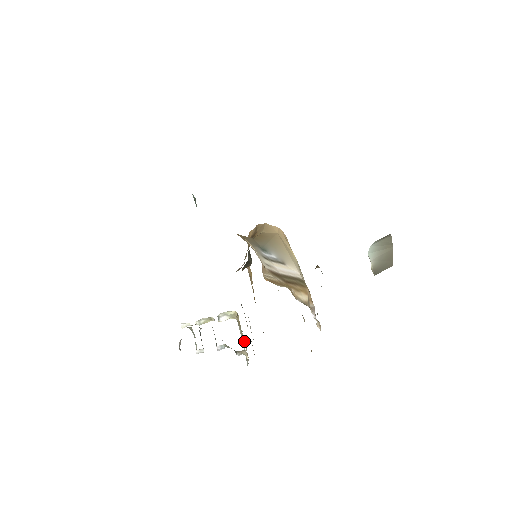
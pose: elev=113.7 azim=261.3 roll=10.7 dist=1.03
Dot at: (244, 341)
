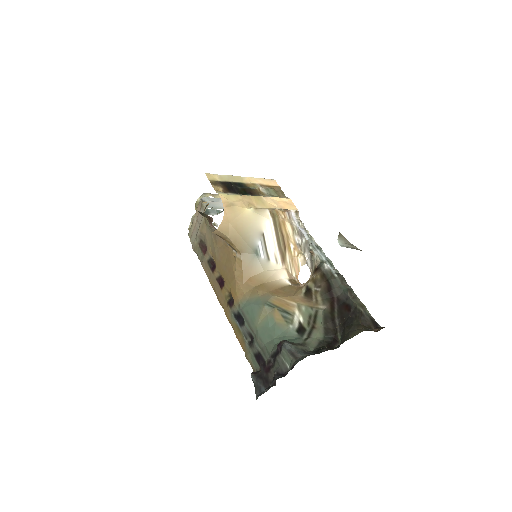
Dot at: occluded
